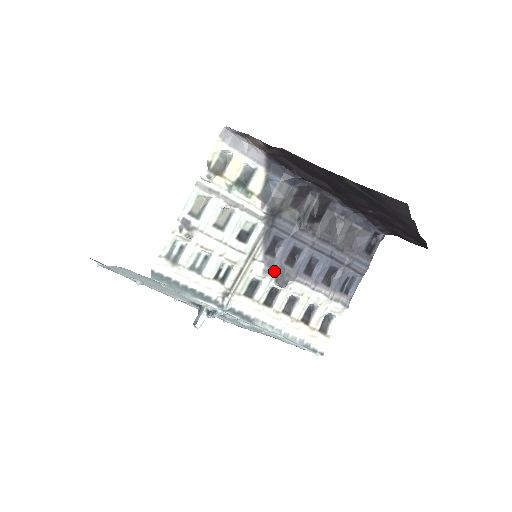
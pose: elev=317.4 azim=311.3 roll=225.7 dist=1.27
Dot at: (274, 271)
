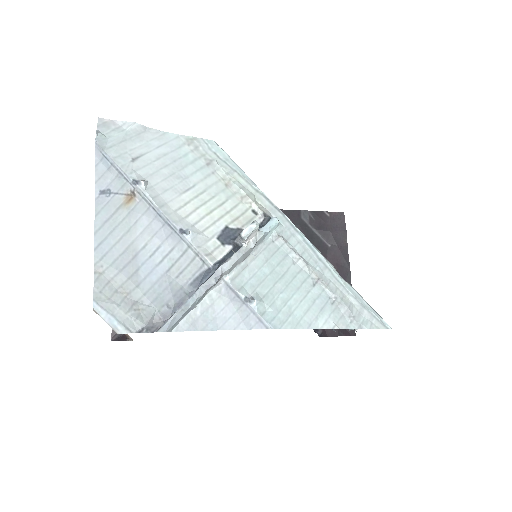
Dot at: occluded
